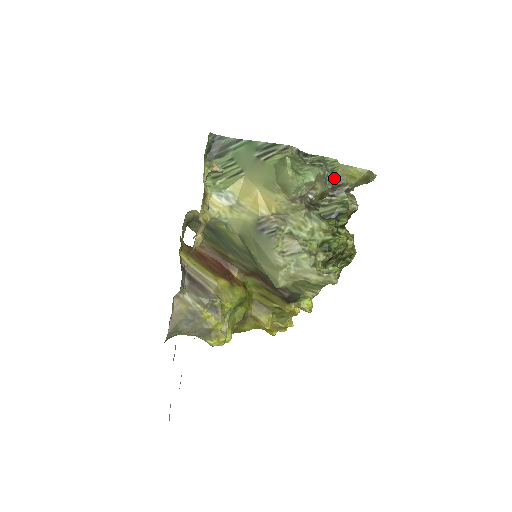
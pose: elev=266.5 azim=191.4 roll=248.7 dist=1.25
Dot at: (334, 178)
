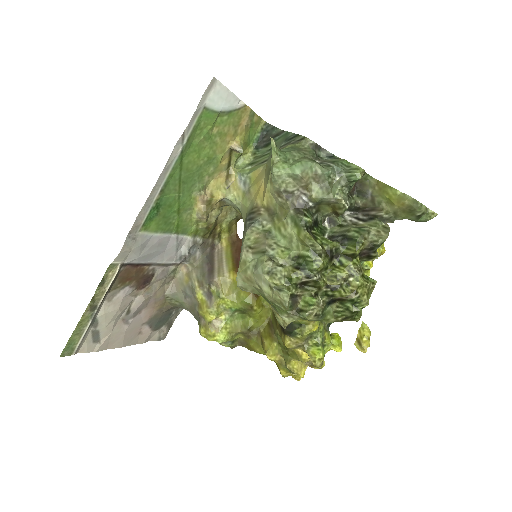
Dot at: (368, 197)
